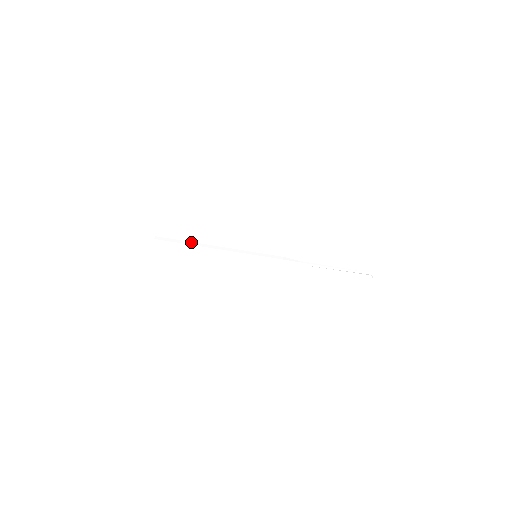
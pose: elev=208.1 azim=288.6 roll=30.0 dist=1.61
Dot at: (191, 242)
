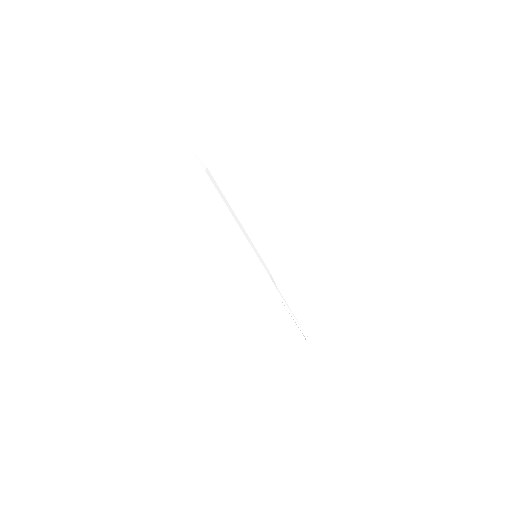
Dot at: occluded
